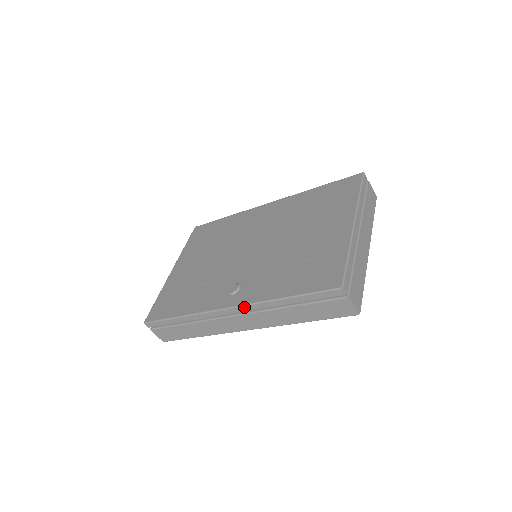
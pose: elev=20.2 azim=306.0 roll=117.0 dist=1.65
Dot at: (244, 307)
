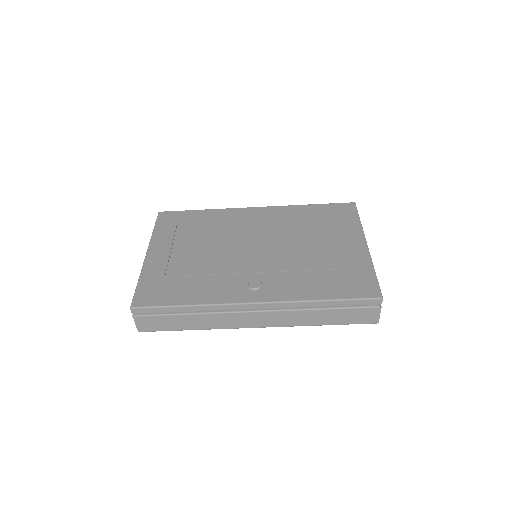
Dot at: (275, 304)
